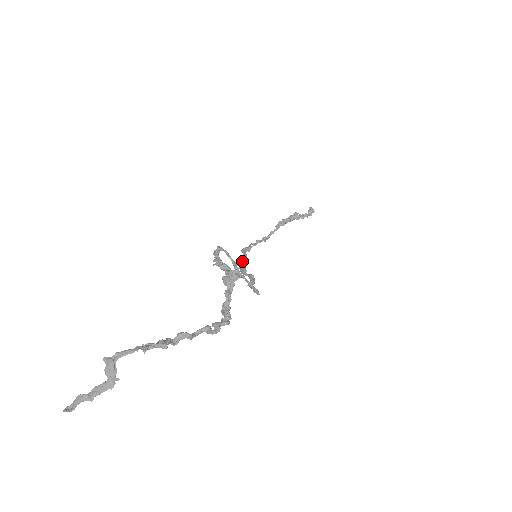
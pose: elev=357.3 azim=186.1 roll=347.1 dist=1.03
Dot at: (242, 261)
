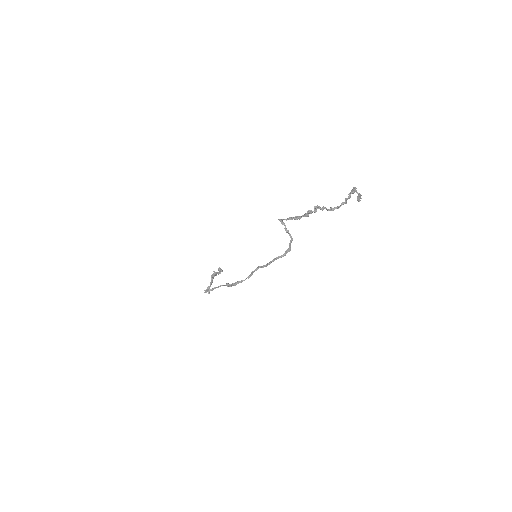
Dot at: (226, 283)
